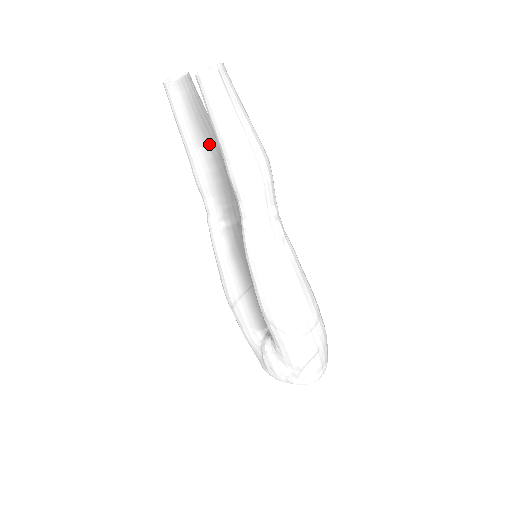
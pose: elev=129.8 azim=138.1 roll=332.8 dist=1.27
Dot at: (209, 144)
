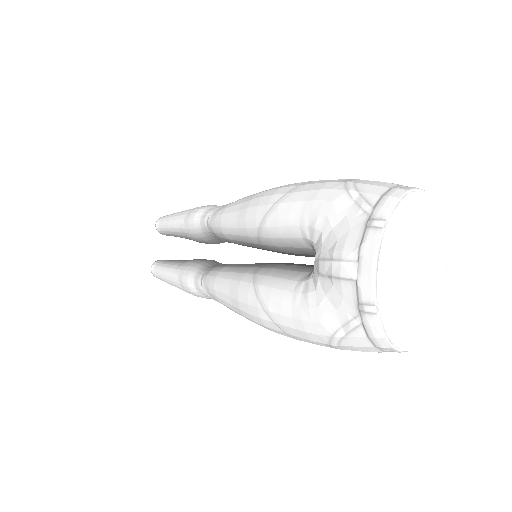
Dot at: occluded
